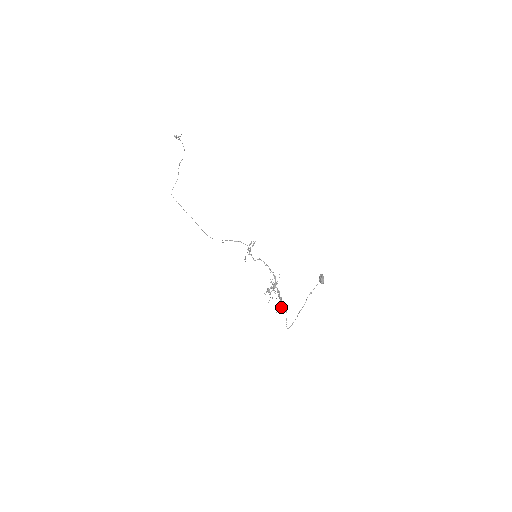
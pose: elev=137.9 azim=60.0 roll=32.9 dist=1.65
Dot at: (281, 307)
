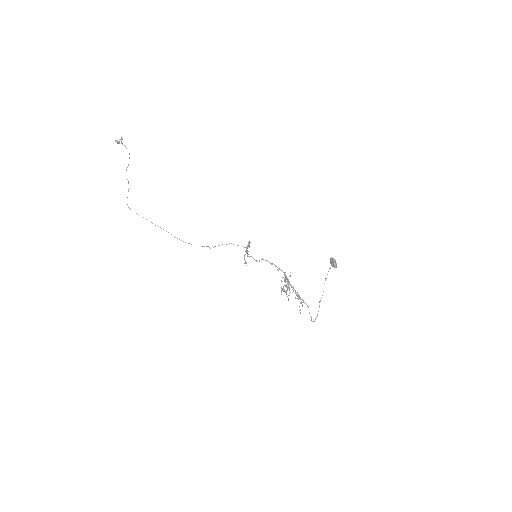
Dot at: (300, 302)
